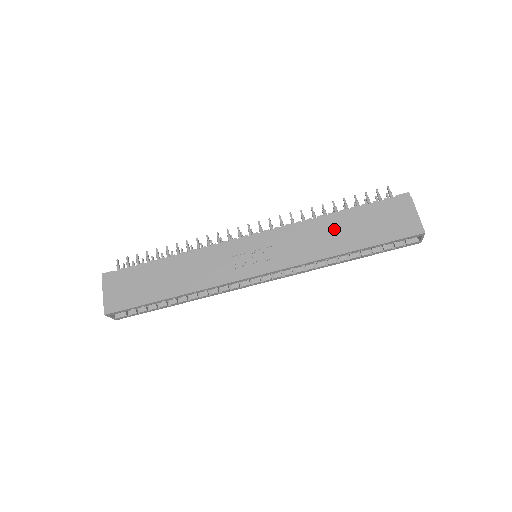
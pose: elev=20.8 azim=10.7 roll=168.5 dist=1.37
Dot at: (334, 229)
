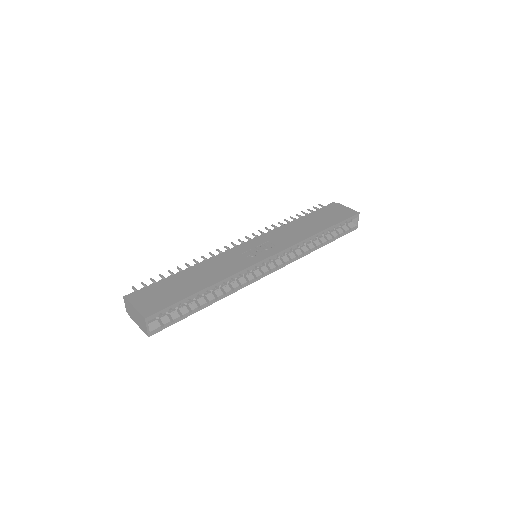
Dot at: (304, 224)
